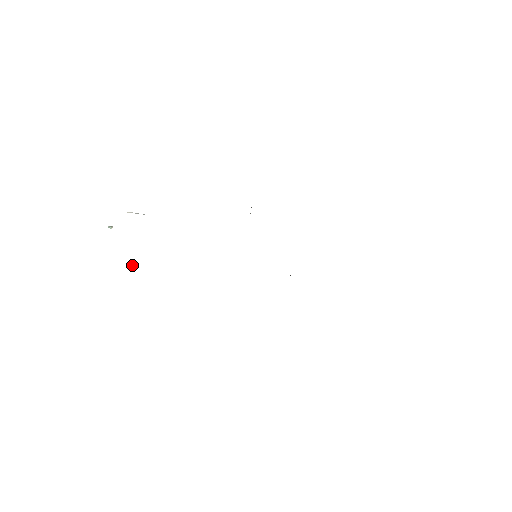
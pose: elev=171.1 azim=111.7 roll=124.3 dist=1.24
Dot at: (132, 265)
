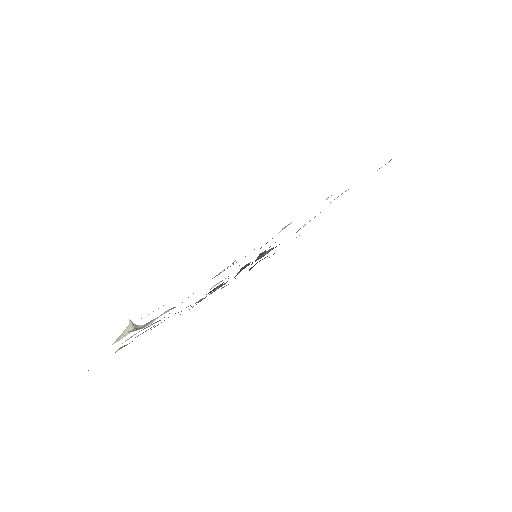
Dot at: (132, 322)
